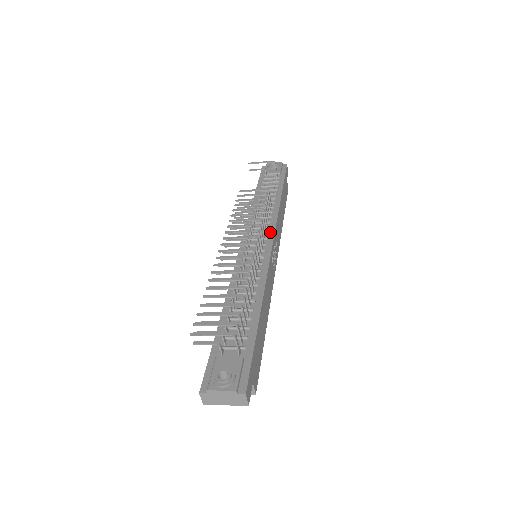
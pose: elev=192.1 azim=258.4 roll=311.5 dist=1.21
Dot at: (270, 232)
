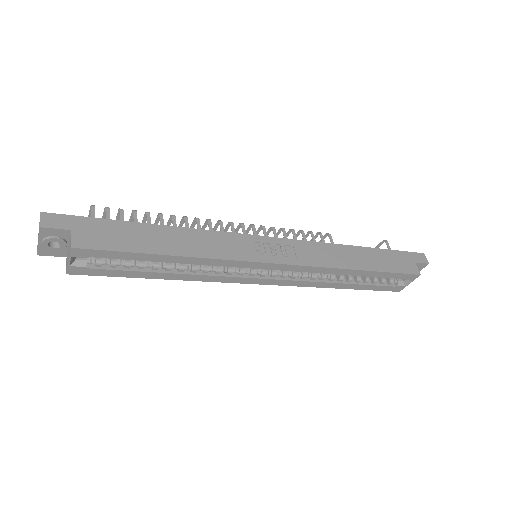
Dot at: occluded
